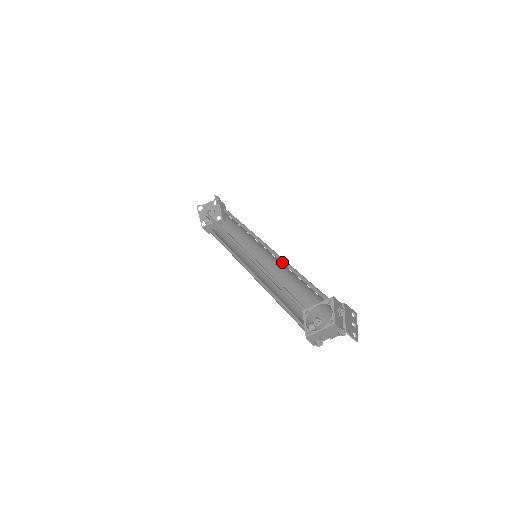
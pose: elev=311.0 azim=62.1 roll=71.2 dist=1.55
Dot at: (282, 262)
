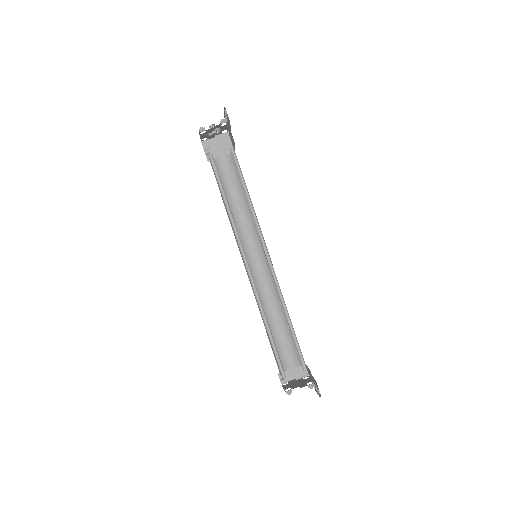
Dot at: (279, 292)
